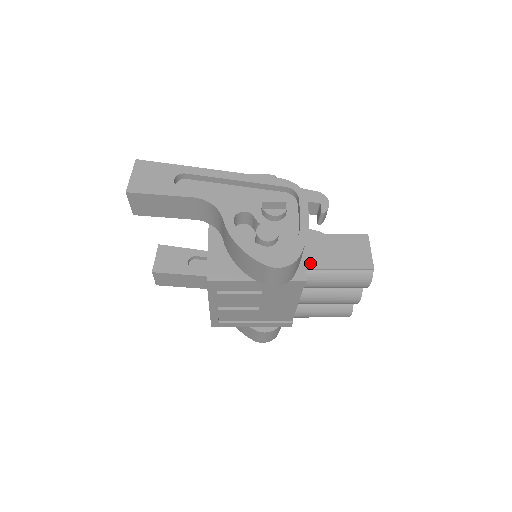
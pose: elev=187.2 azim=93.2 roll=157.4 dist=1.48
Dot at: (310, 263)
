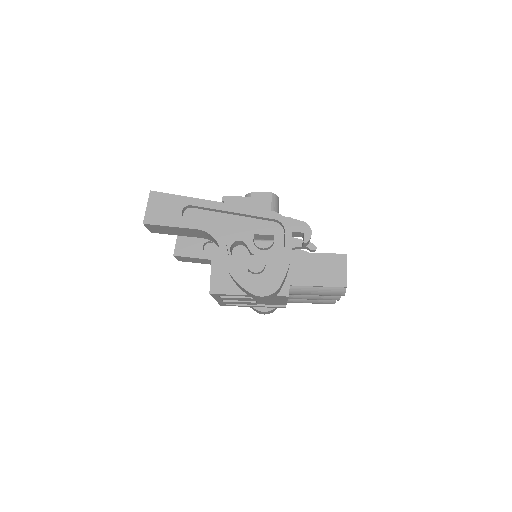
Dot at: (294, 280)
